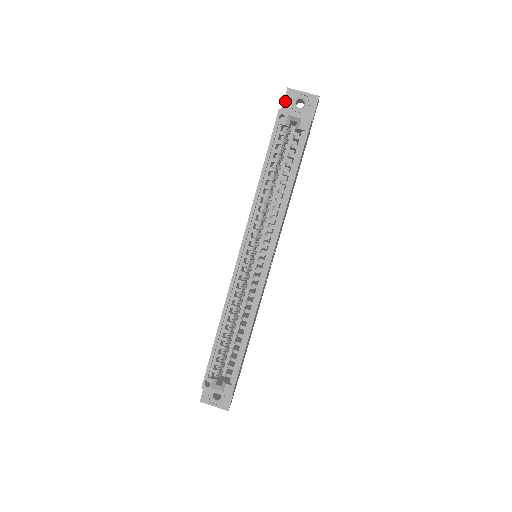
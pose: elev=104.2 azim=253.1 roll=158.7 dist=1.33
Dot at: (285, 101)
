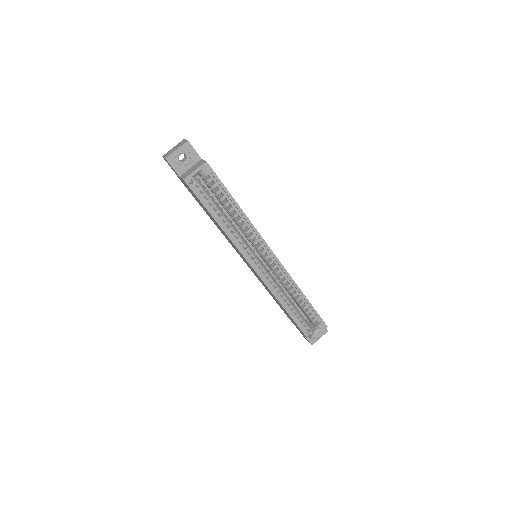
Dot at: (173, 167)
